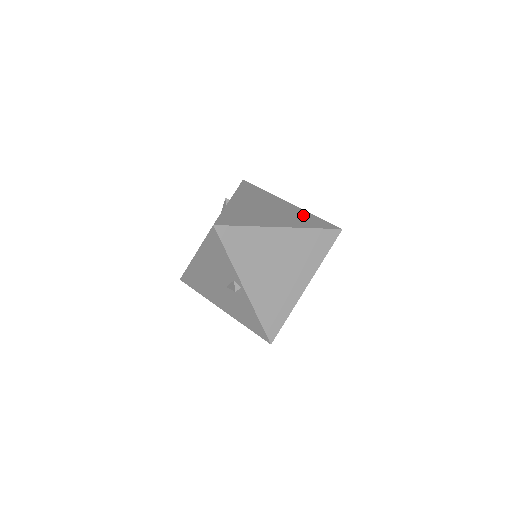
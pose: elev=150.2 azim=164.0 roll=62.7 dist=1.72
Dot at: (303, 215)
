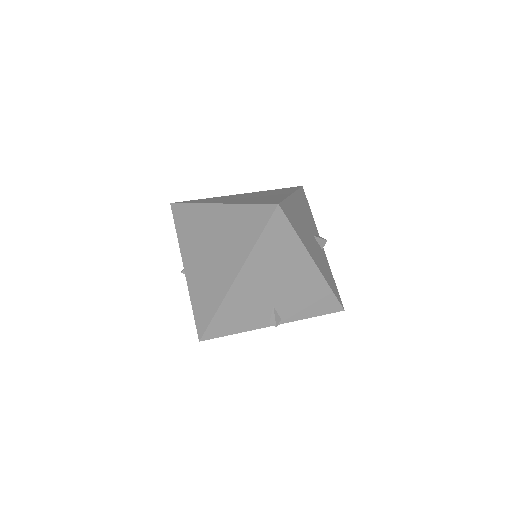
Dot at: (271, 198)
